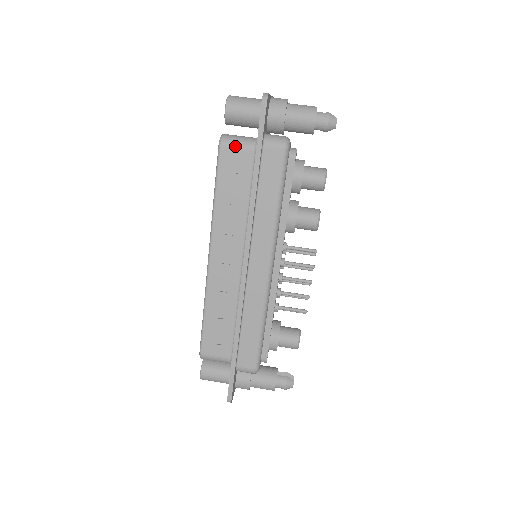
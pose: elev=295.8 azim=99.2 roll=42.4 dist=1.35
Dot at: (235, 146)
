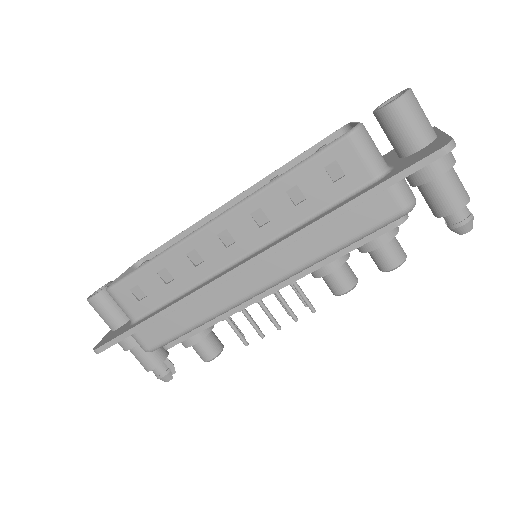
Dot at: (362, 153)
